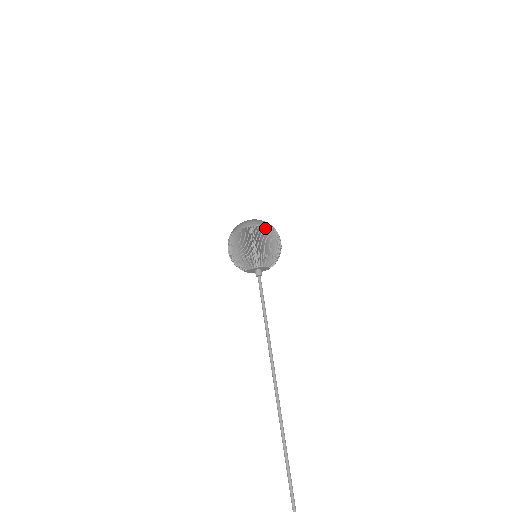
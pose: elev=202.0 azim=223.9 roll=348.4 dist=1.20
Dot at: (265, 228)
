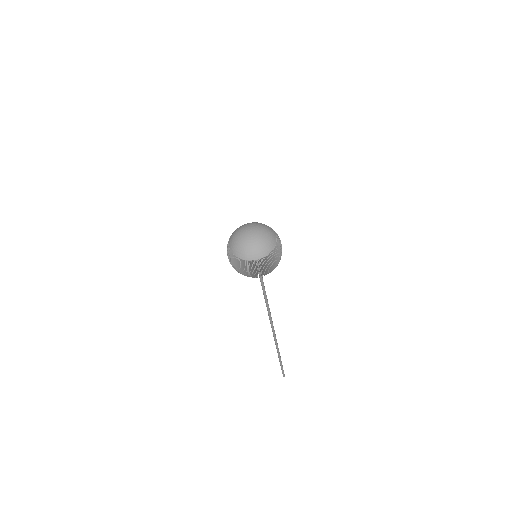
Dot at: (276, 250)
